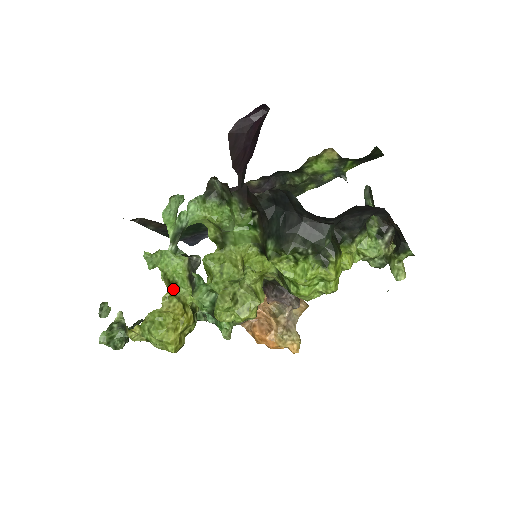
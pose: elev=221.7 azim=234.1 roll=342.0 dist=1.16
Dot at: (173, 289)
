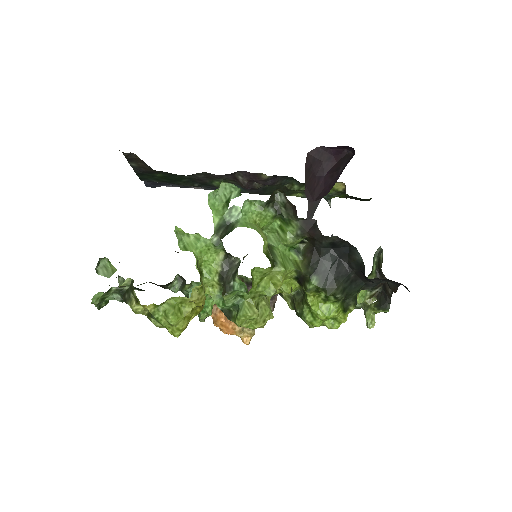
Dot at: occluded
